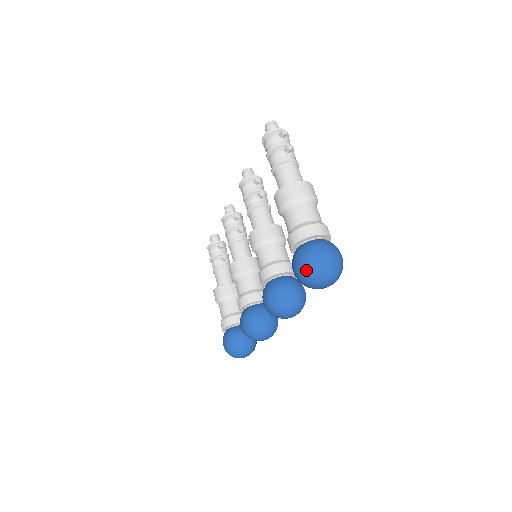
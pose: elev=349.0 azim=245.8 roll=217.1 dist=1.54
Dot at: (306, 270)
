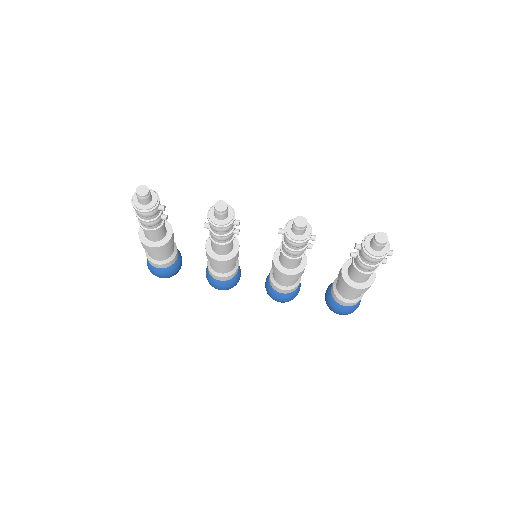
Dot at: occluded
